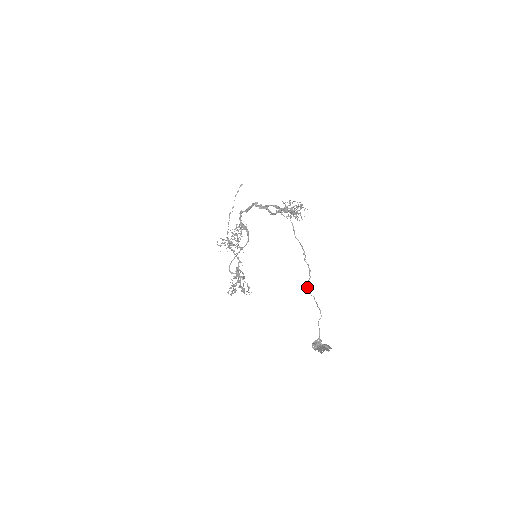
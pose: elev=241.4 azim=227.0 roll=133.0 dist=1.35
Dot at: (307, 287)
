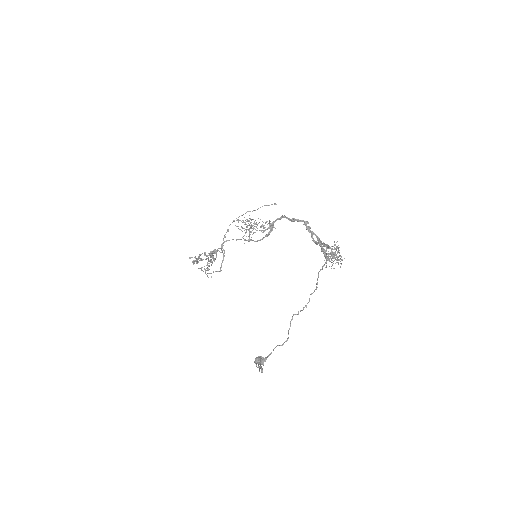
Dot at: (294, 314)
